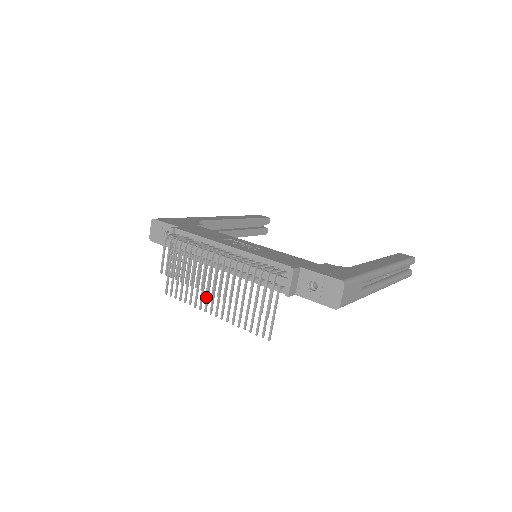
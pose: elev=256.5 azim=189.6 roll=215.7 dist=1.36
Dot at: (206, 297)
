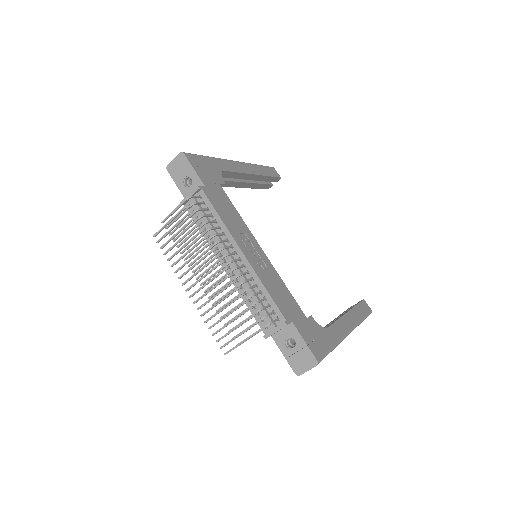
Dot at: (192, 275)
